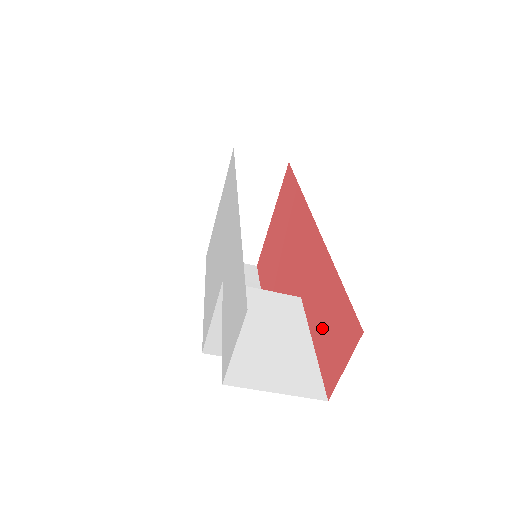
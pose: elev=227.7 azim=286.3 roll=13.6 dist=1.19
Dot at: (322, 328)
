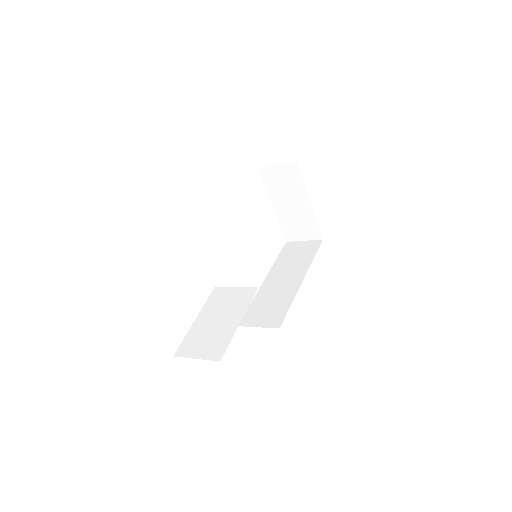
Dot at: occluded
